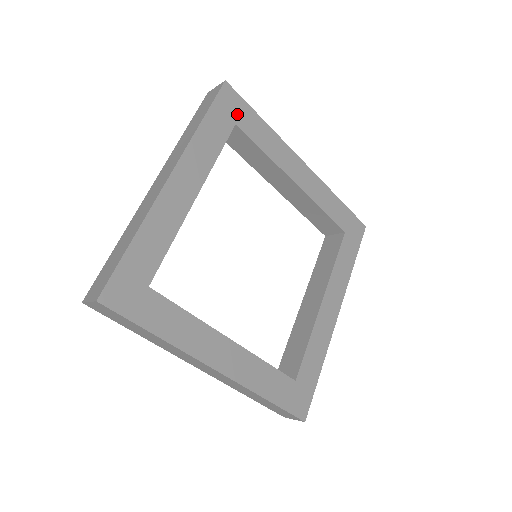
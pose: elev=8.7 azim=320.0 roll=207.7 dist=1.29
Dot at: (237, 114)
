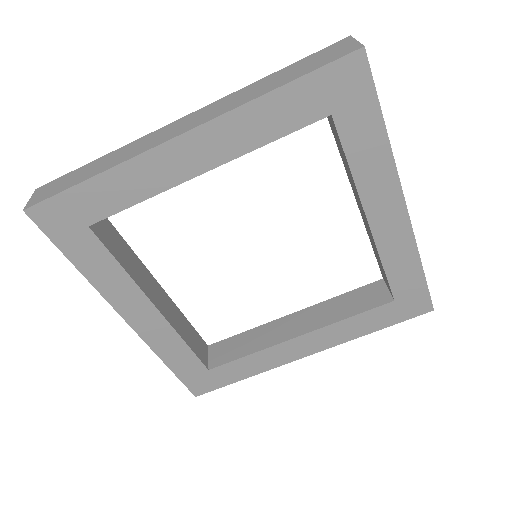
Dot at: (346, 102)
